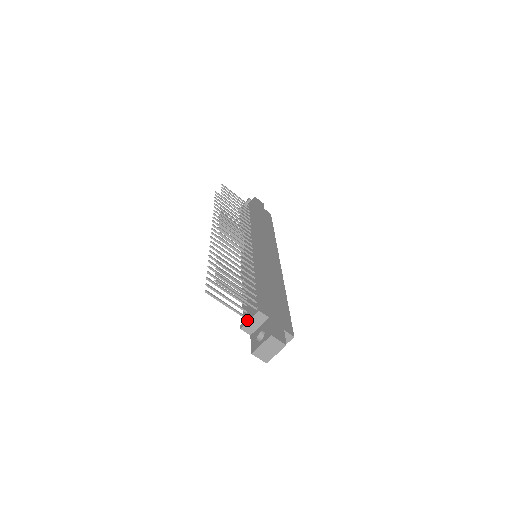
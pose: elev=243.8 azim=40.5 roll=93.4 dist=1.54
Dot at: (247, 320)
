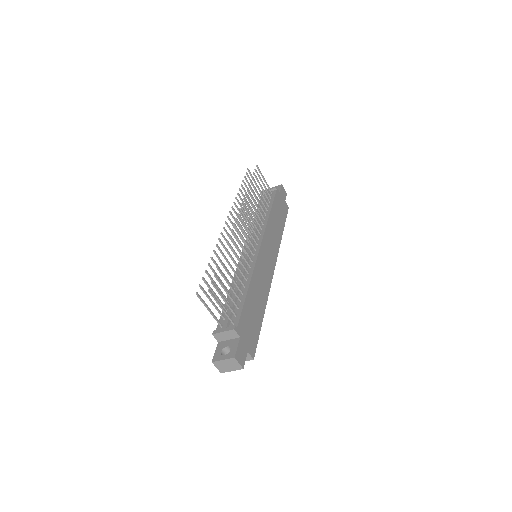
Dot at: (221, 330)
